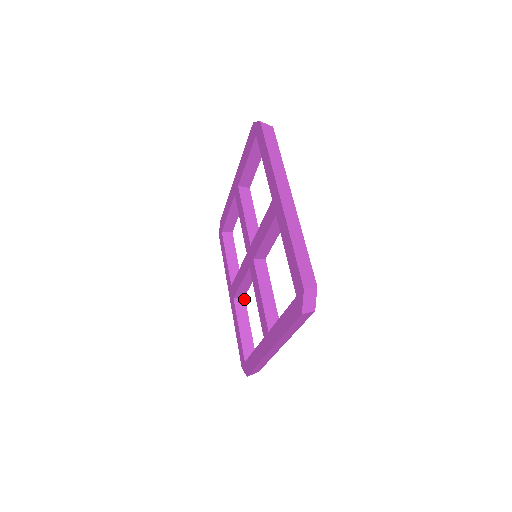
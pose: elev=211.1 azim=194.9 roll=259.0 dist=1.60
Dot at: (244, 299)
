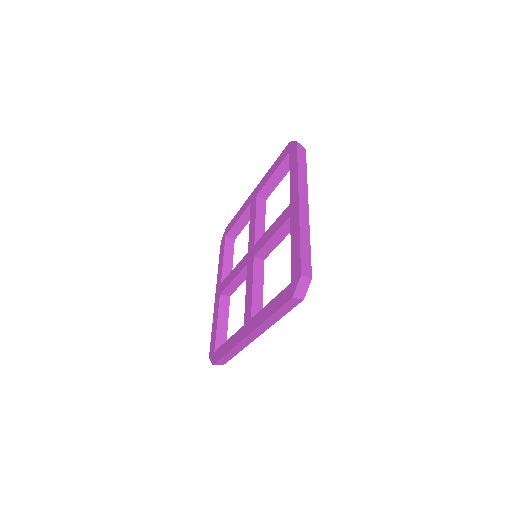
Dot at: (229, 298)
